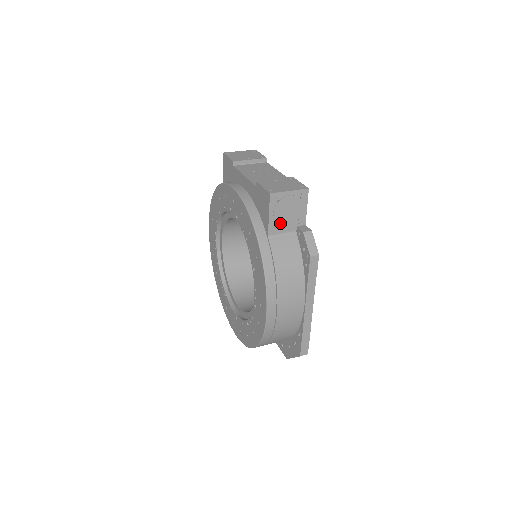
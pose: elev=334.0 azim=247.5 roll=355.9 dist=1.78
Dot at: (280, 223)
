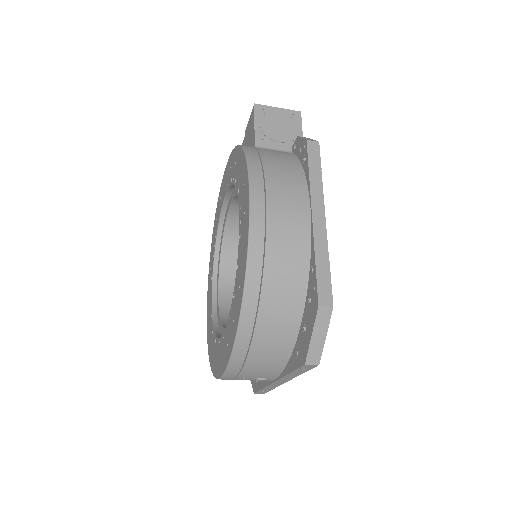
Dot at: (269, 137)
